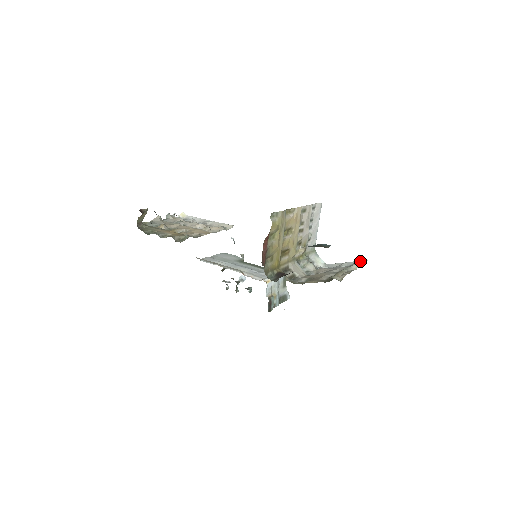
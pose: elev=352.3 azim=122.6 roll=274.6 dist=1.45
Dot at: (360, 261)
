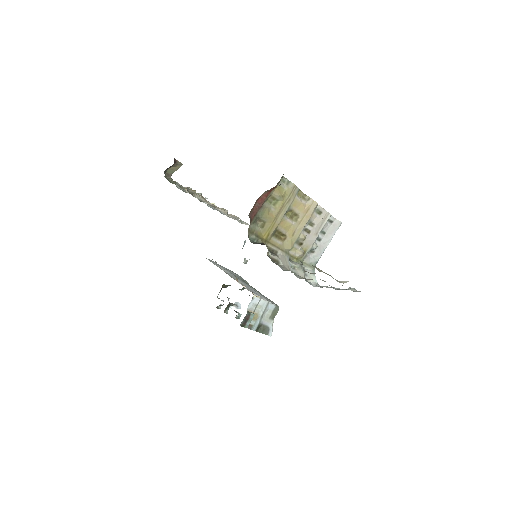
Dot at: (353, 289)
